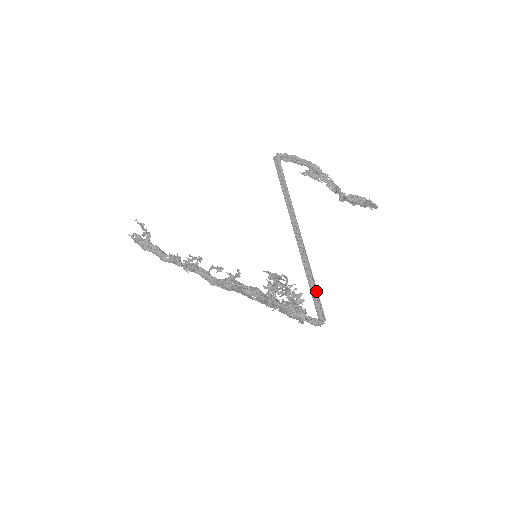
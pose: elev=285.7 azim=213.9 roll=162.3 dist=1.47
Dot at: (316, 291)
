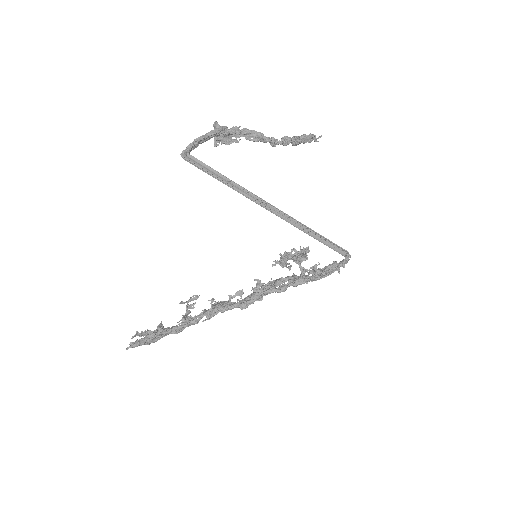
Dot at: (327, 240)
